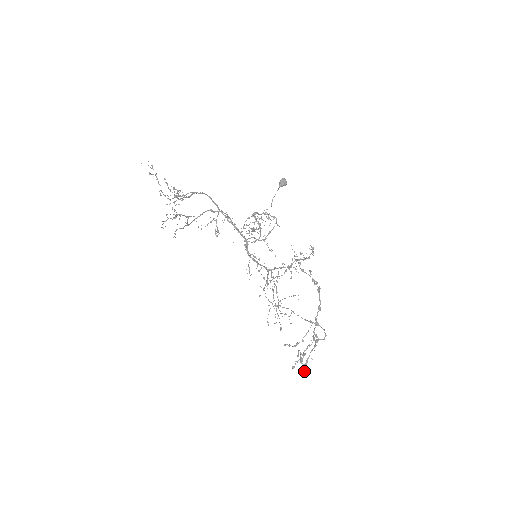
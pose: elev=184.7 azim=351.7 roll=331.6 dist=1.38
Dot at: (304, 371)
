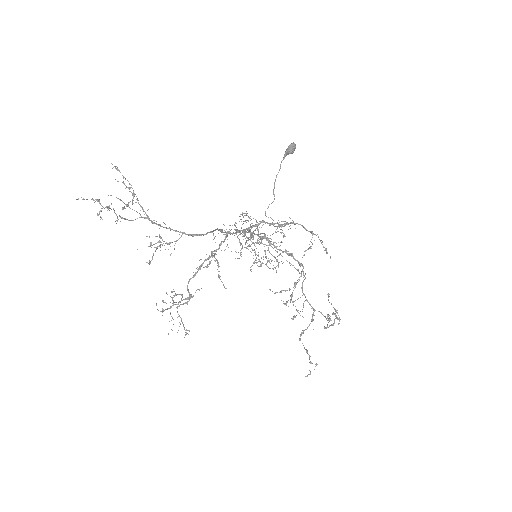
Dot at: (300, 338)
